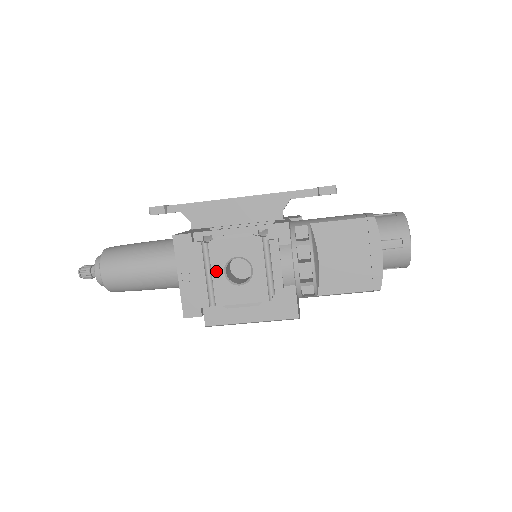
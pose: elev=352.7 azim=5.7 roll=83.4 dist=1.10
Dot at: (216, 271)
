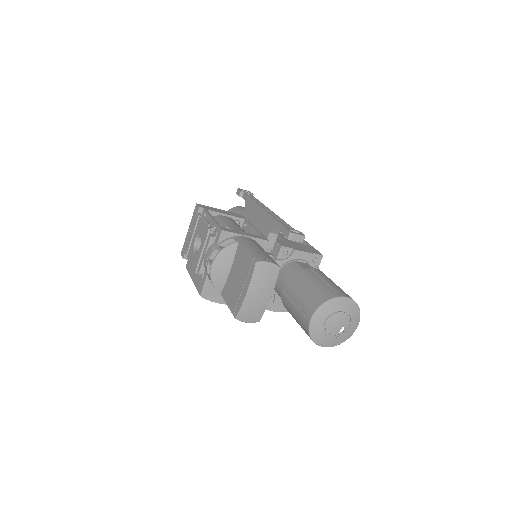
Dot at: (194, 237)
